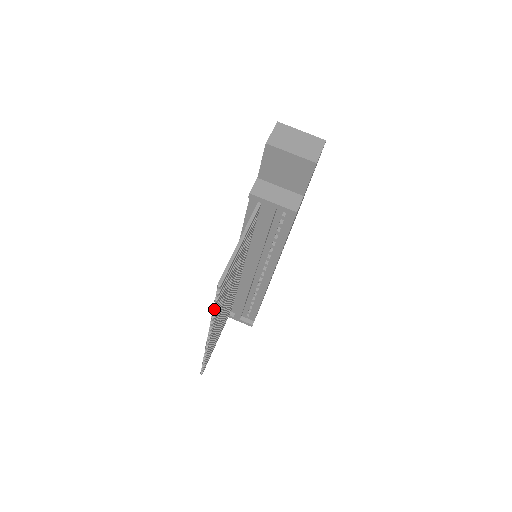
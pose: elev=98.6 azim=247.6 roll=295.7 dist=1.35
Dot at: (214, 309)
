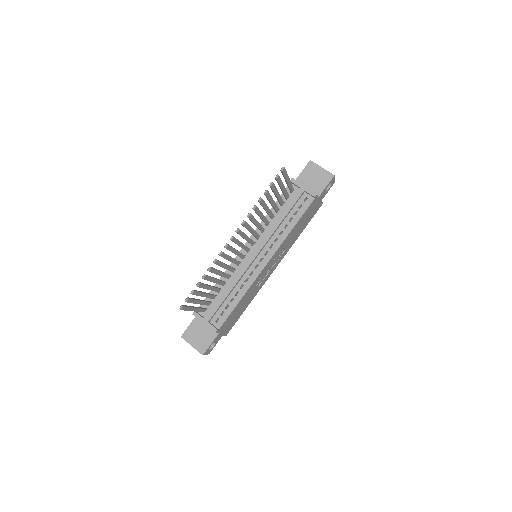
Dot at: (261, 198)
